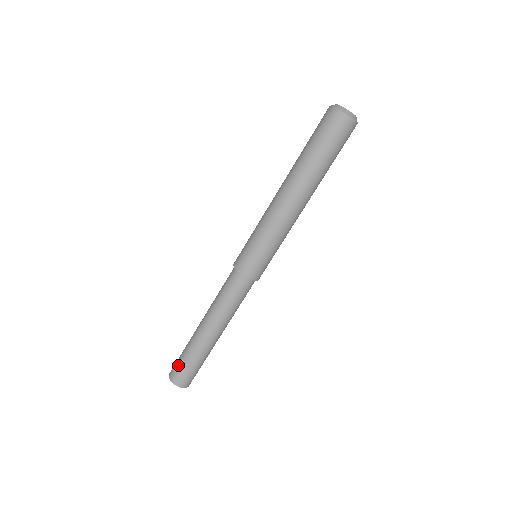
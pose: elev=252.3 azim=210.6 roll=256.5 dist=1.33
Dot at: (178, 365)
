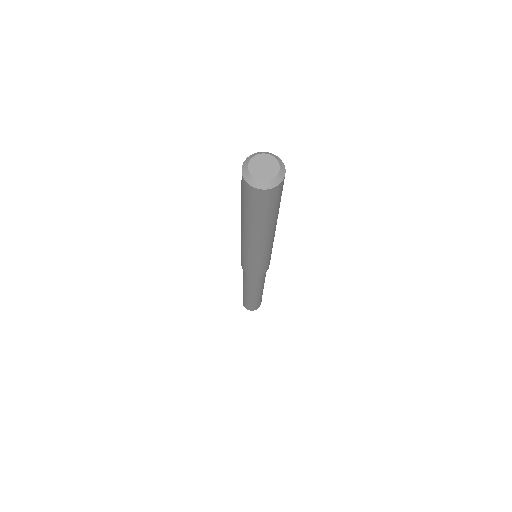
Dot at: (243, 301)
